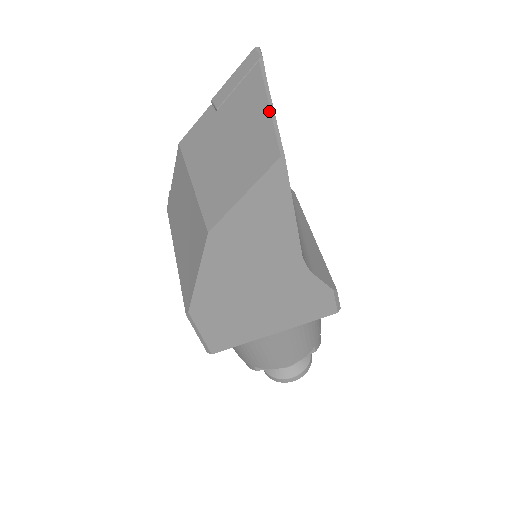
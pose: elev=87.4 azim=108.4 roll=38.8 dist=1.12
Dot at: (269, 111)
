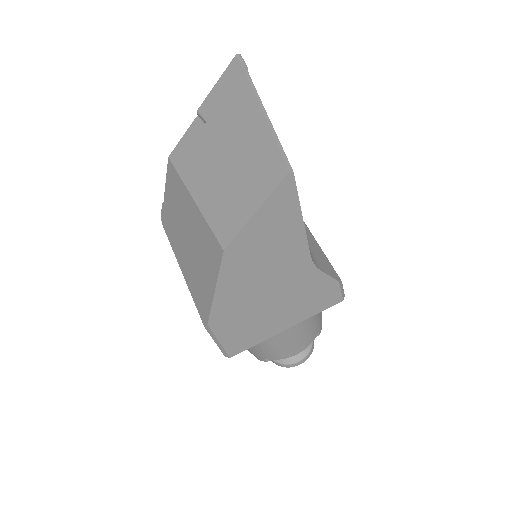
Dot at: (266, 124)
